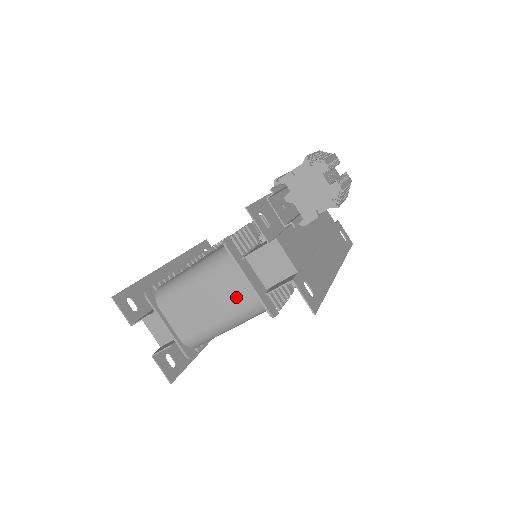
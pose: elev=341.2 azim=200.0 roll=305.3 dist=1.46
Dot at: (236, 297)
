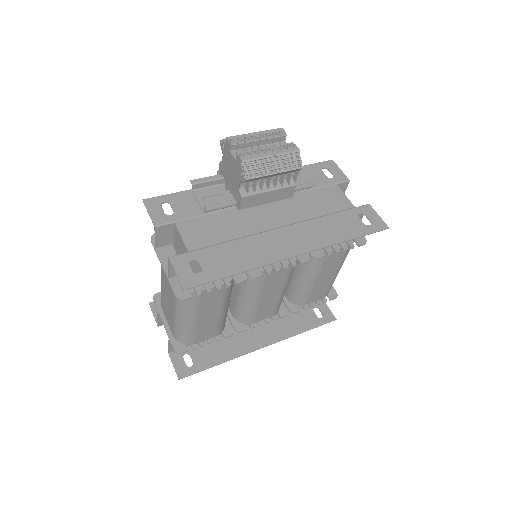
Dot at: (170, 286)
